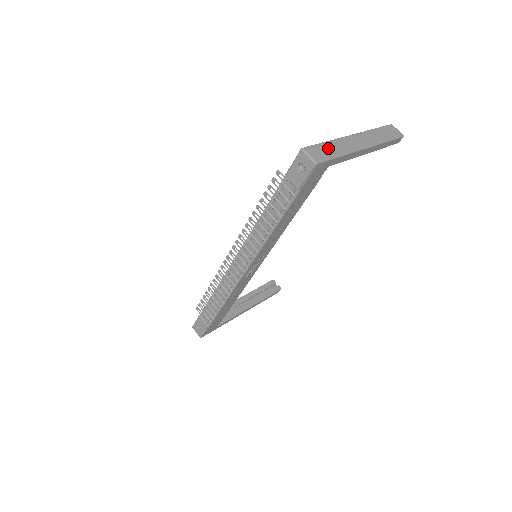
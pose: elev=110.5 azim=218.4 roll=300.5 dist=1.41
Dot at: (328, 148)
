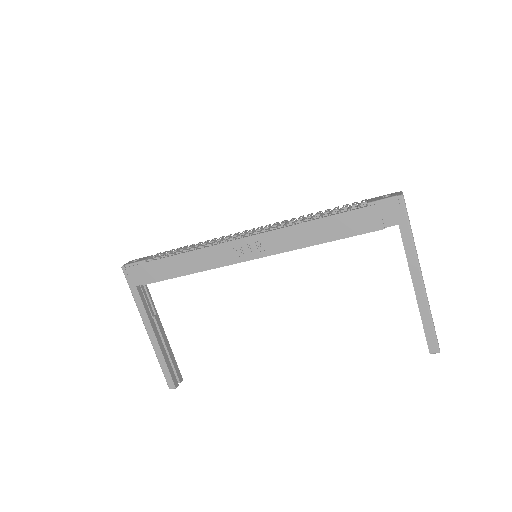
Dot at: occluded
